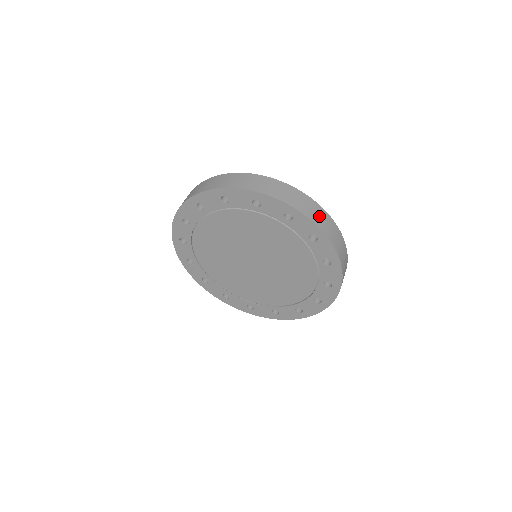
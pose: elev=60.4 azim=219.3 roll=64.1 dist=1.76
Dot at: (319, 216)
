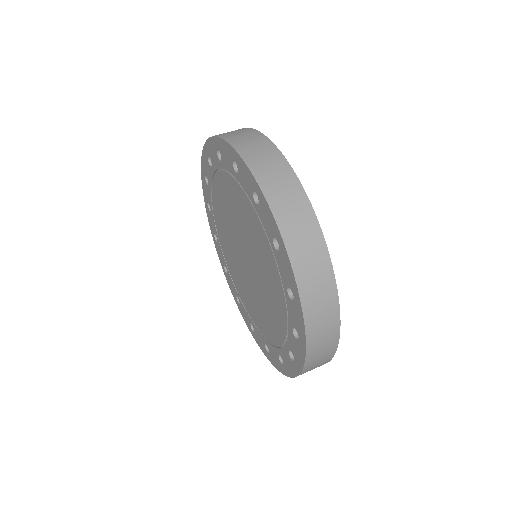
Dot at: (294, 214)
